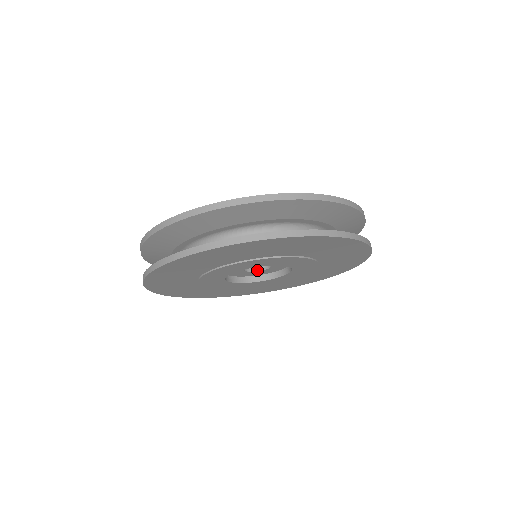
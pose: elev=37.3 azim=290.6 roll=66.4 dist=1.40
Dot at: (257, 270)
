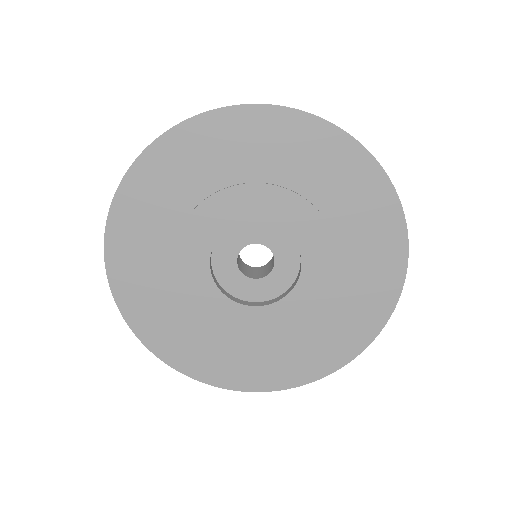
Dot at: (248, 276)
